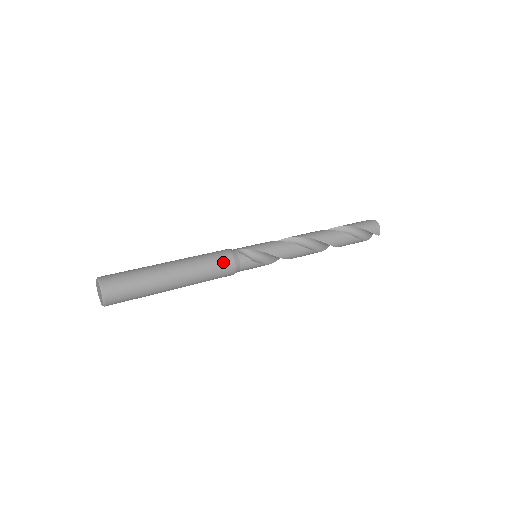
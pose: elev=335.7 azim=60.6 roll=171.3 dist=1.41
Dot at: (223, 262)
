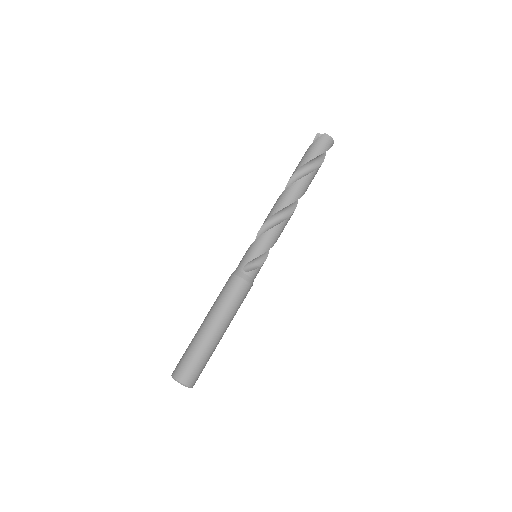
Dot at: (242, 291)
